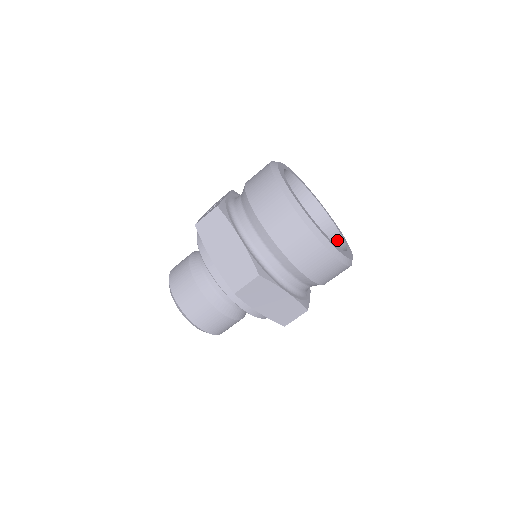
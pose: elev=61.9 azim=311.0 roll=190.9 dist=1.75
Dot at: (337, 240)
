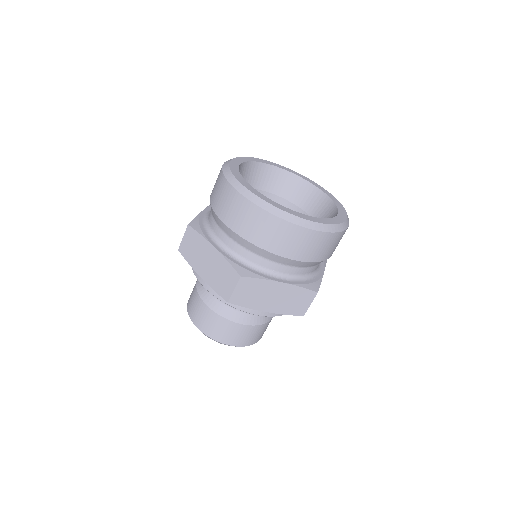
Dot at: (331, 209)
